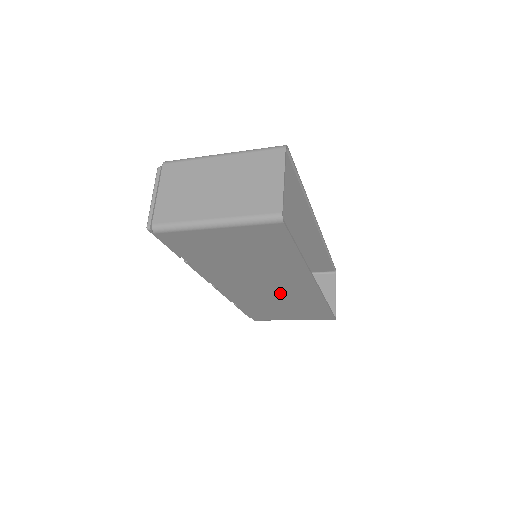
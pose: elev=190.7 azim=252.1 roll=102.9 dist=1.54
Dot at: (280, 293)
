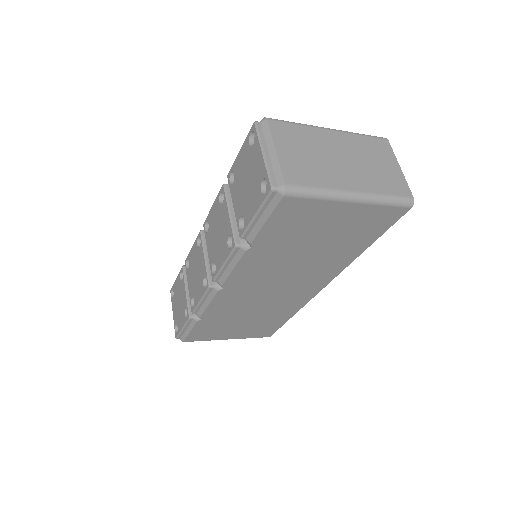
Dot at: (273, 299)
